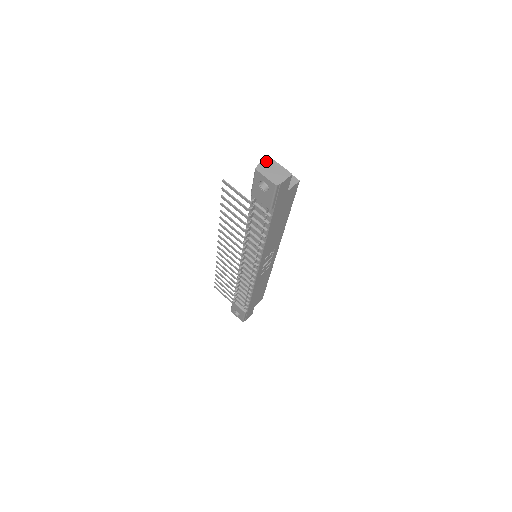
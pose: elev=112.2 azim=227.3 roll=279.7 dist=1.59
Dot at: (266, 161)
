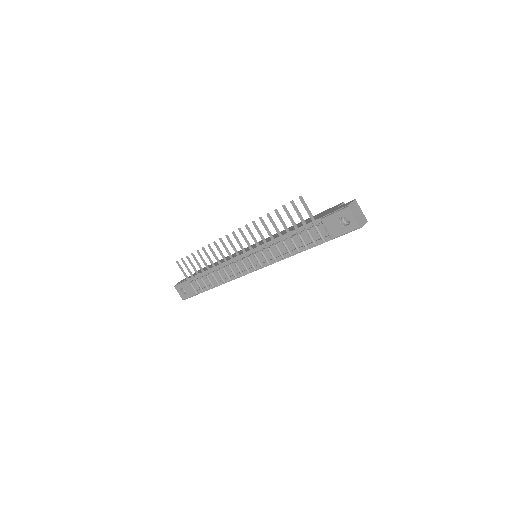
Dot at: (354, 203)
